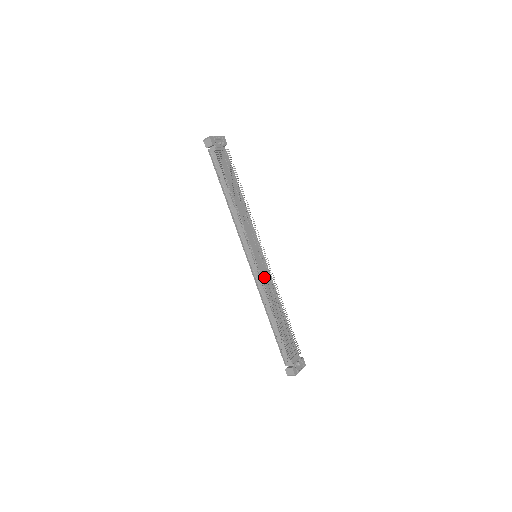
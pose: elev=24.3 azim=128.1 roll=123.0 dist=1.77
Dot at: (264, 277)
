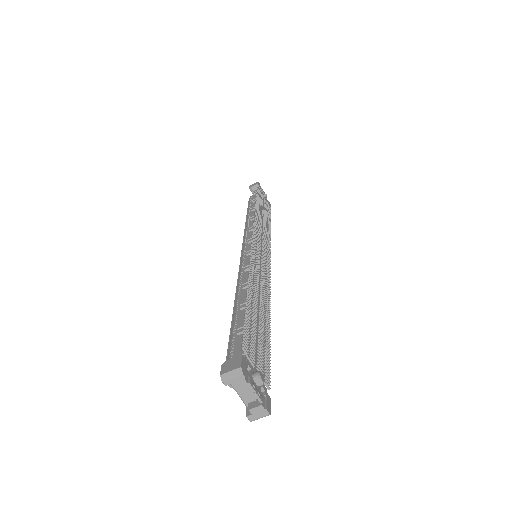
Dot at: (257, 266)
